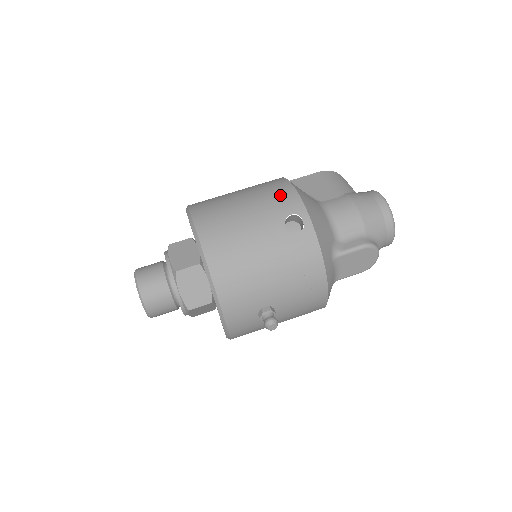
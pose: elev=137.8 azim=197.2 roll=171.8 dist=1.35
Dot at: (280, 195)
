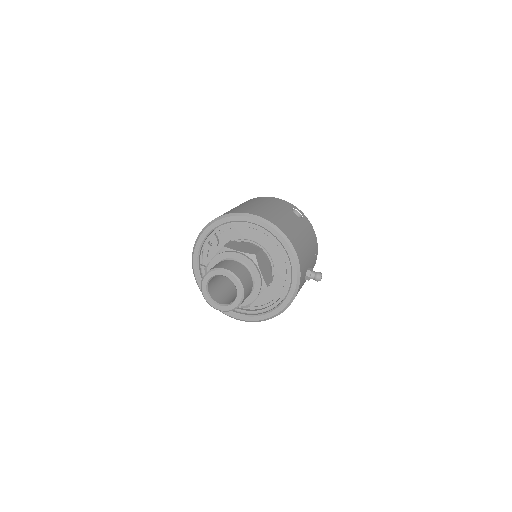
Dot at: (275, 200)
